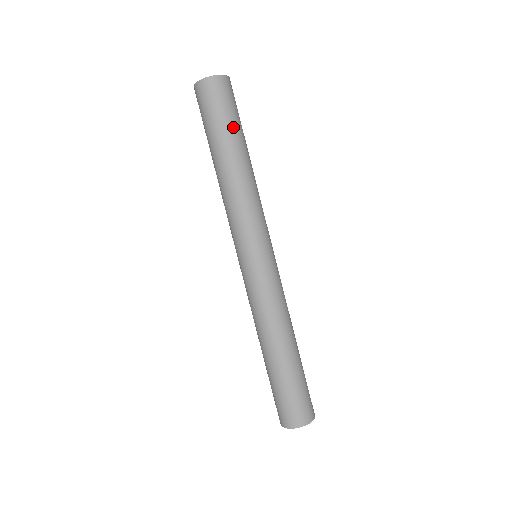
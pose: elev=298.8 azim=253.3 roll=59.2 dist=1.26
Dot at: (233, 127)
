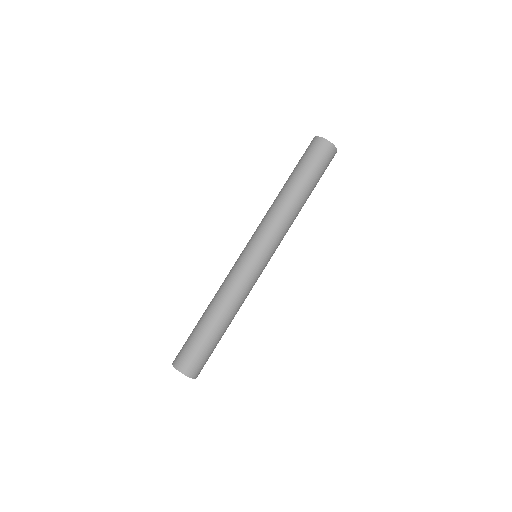
Dot at: (309, 173)
